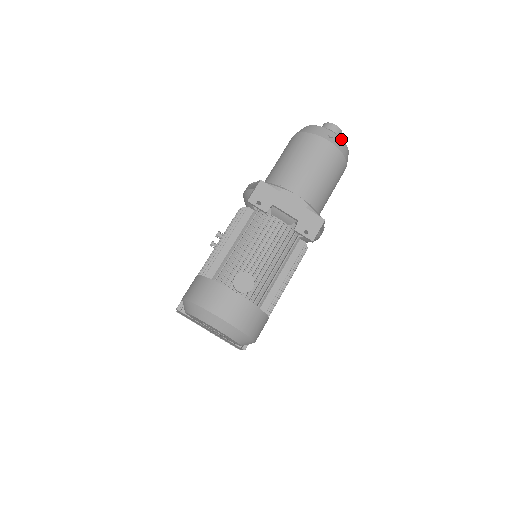
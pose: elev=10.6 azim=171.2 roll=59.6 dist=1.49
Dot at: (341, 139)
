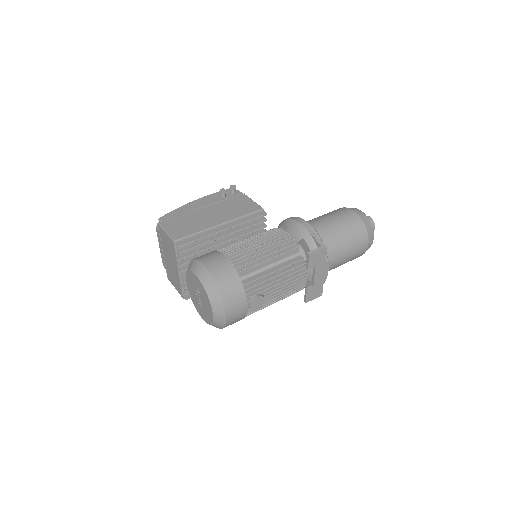
Dot at: occluded
